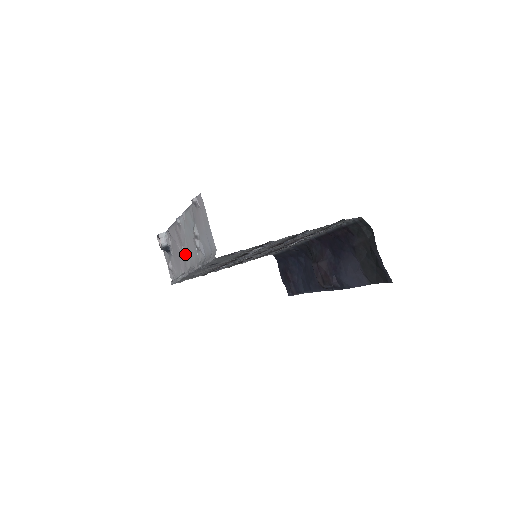
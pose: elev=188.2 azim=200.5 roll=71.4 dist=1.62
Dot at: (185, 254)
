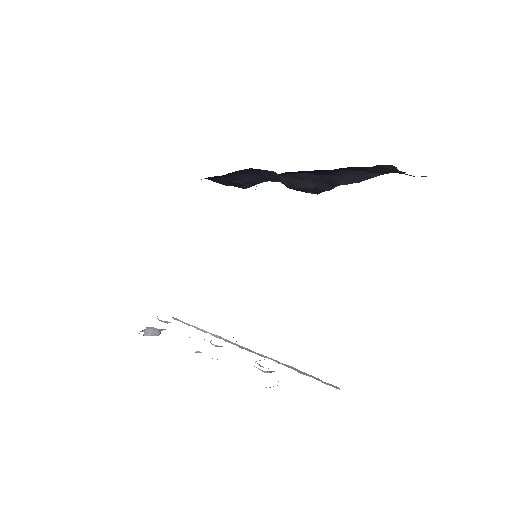
Dot at: occluded
